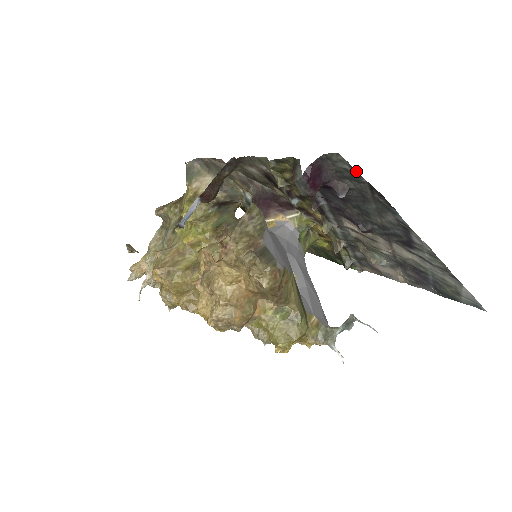
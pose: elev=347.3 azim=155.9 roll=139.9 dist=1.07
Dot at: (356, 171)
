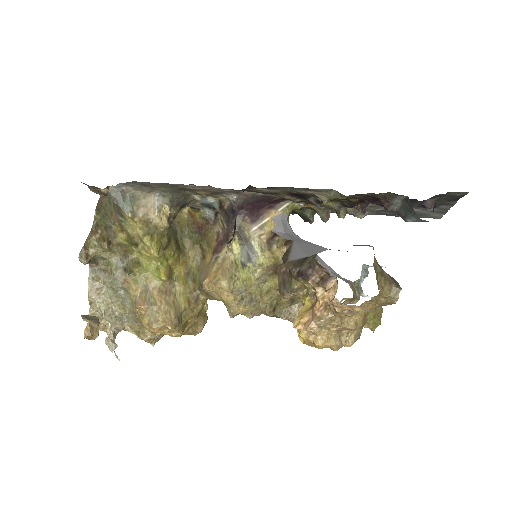
Dot at: occluded
